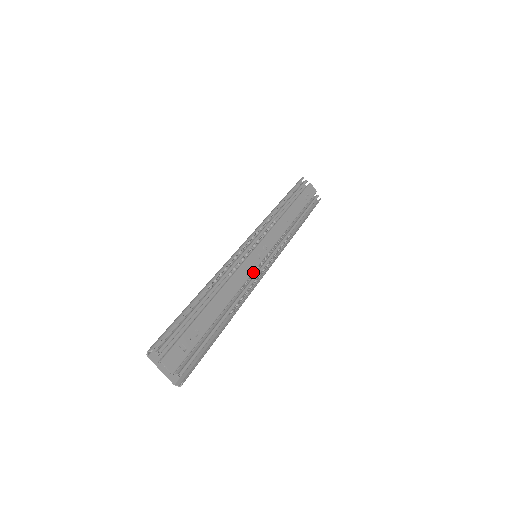
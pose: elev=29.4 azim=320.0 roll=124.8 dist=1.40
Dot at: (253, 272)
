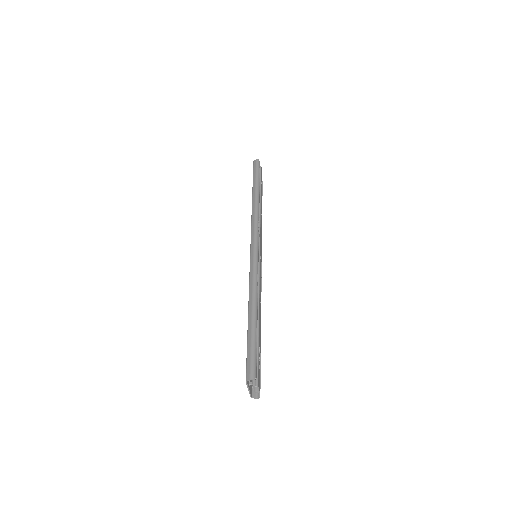
Dot at: occluded
